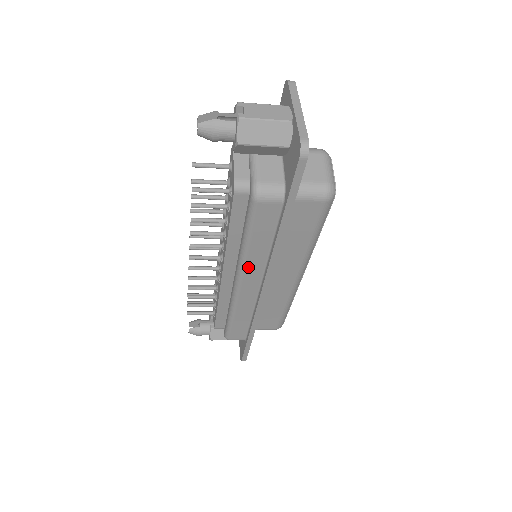
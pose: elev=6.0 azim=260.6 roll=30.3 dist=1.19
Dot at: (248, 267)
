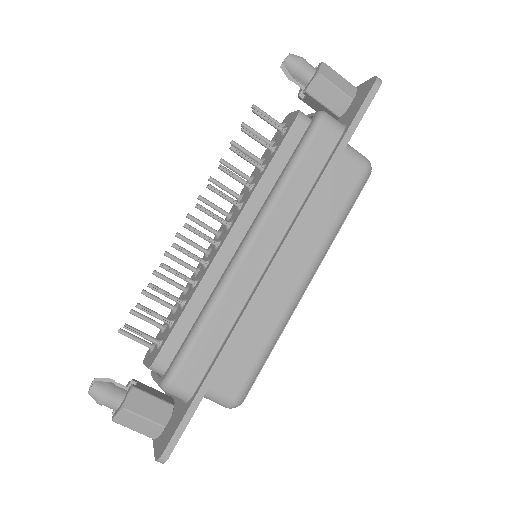
Dot at: (273, 215)
